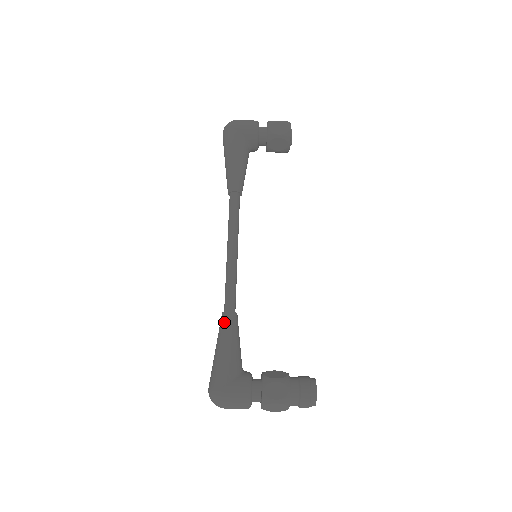
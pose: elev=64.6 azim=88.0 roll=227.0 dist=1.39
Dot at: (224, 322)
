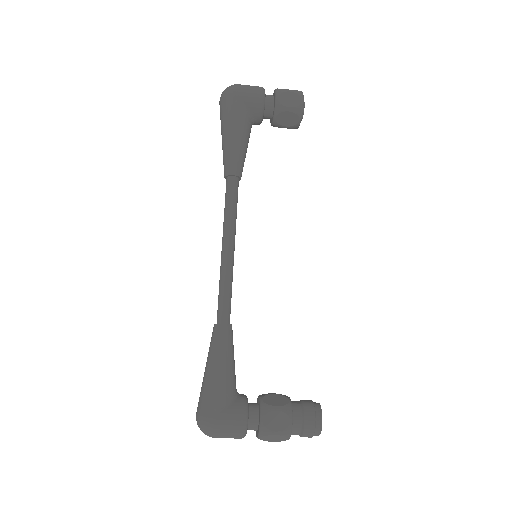
Dot at: (217, 336)
